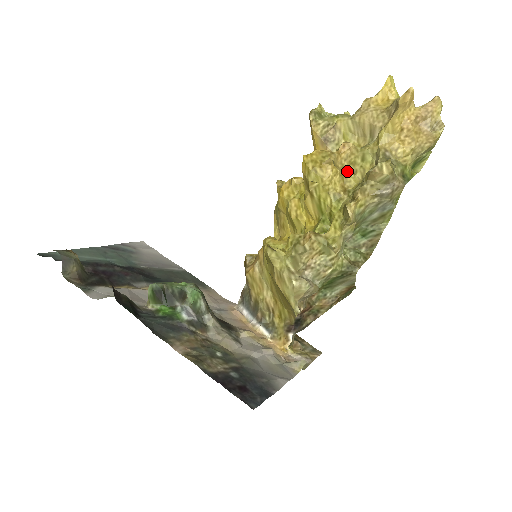
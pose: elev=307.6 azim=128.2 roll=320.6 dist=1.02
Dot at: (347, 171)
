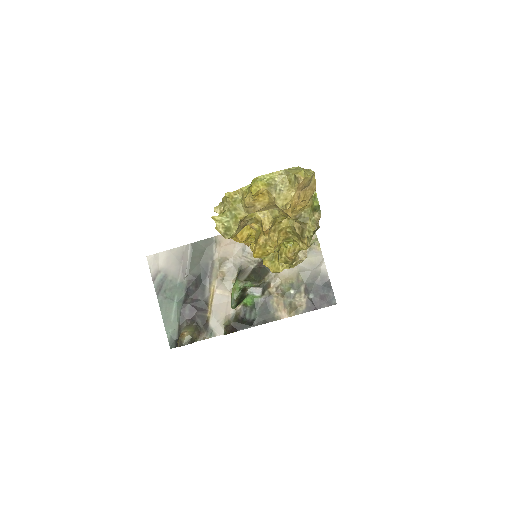
Dot at: (277, 228)
